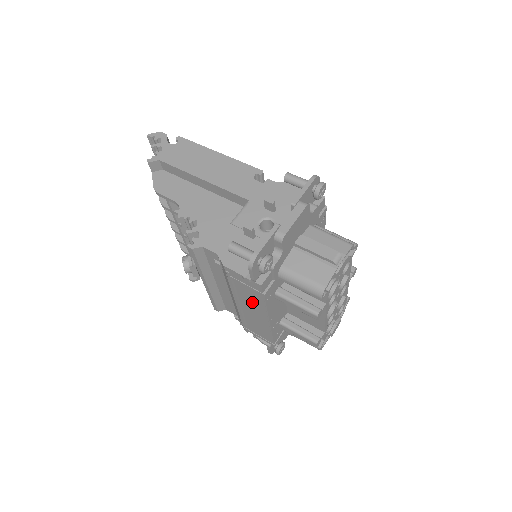
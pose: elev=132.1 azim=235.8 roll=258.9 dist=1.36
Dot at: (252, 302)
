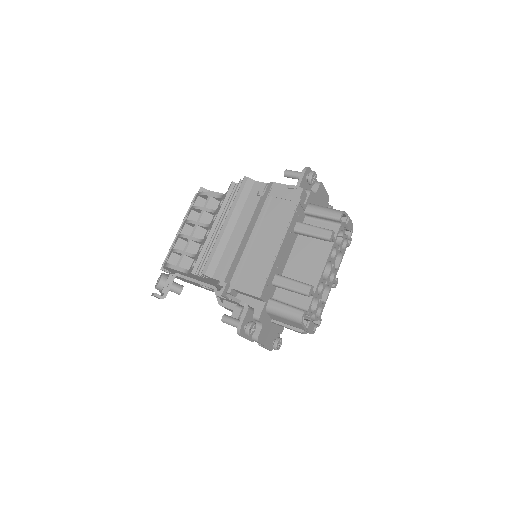
Dot at: (276, 221)
